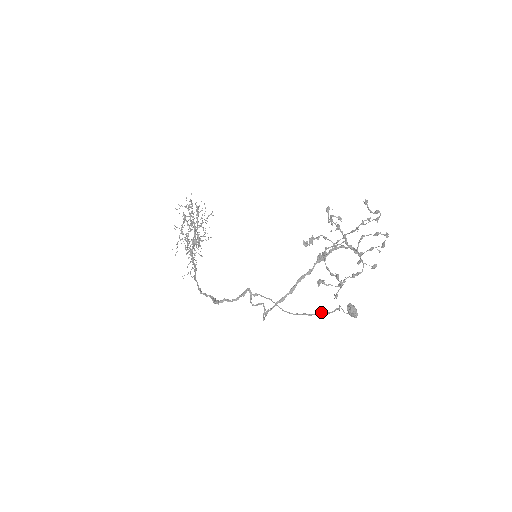
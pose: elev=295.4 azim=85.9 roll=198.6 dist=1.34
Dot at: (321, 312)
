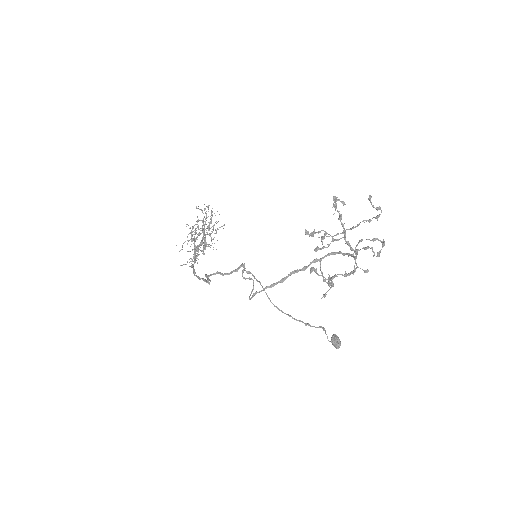
Dot at: occluded
